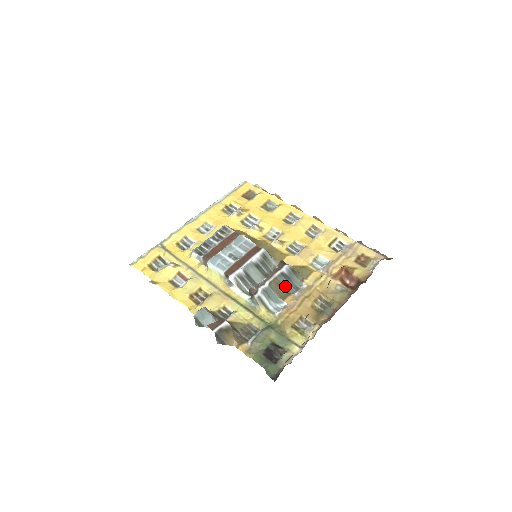
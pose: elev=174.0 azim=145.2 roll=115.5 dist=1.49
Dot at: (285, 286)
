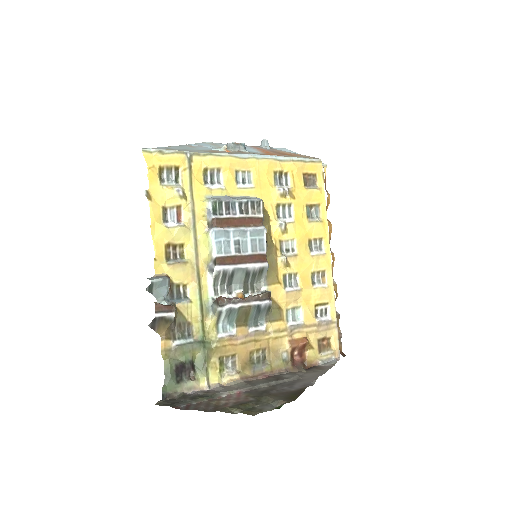
Dot at: (250, 316)
